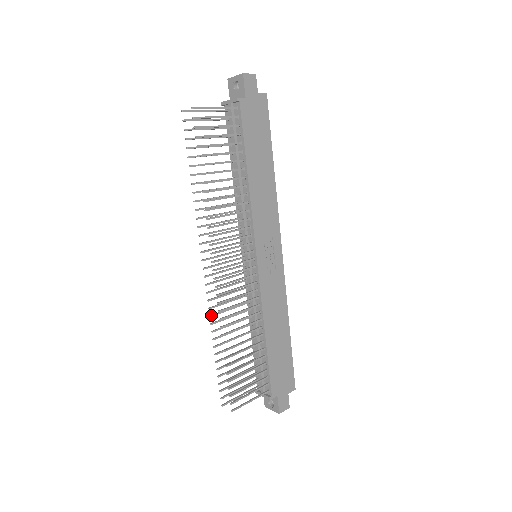
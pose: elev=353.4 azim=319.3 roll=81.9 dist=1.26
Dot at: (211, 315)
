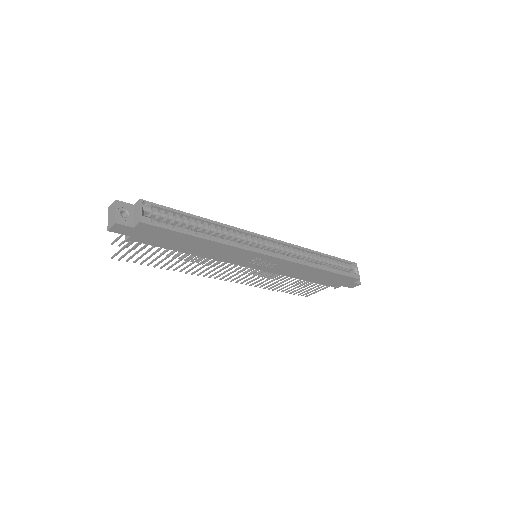
Dot at: occluded
